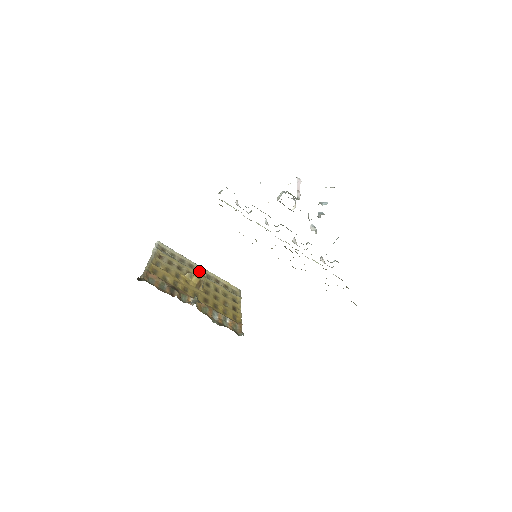
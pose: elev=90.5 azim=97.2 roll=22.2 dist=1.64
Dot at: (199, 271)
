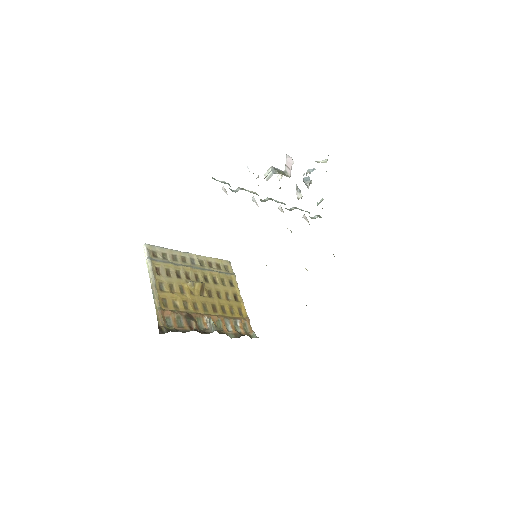
Dot at: (192, 262)
